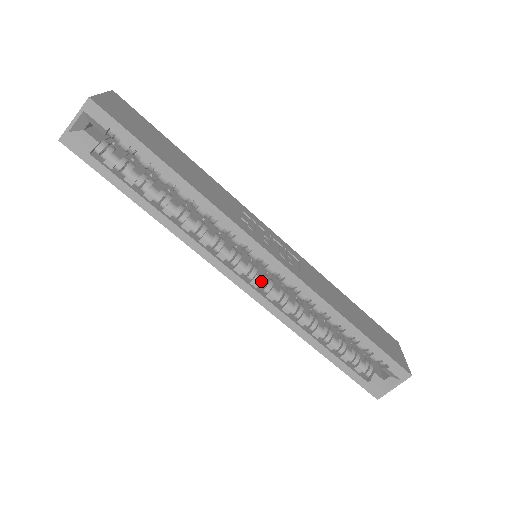
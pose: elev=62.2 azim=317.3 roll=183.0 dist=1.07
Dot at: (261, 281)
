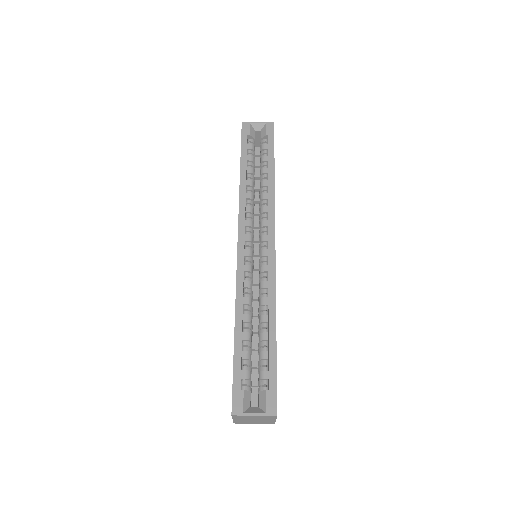
Dot at: (251, 255)
